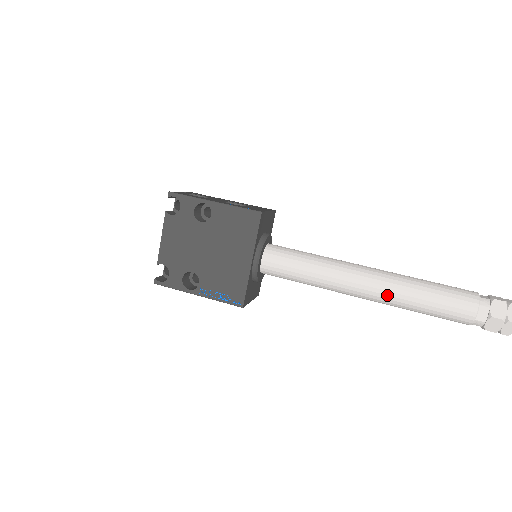
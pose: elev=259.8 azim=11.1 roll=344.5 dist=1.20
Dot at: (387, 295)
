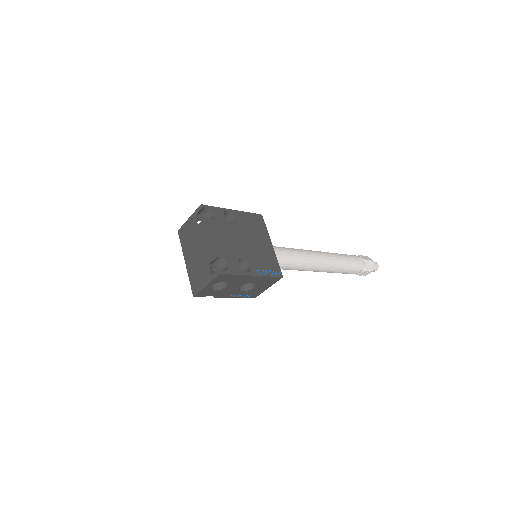
Dot at: (330, 259)
